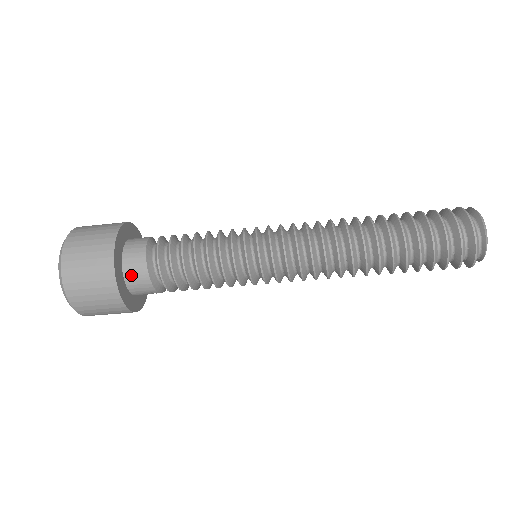
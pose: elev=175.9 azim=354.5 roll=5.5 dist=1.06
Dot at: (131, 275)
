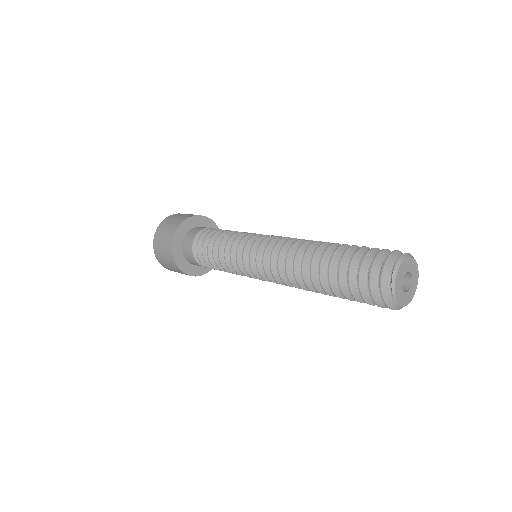
Dot at: (185, 245)
